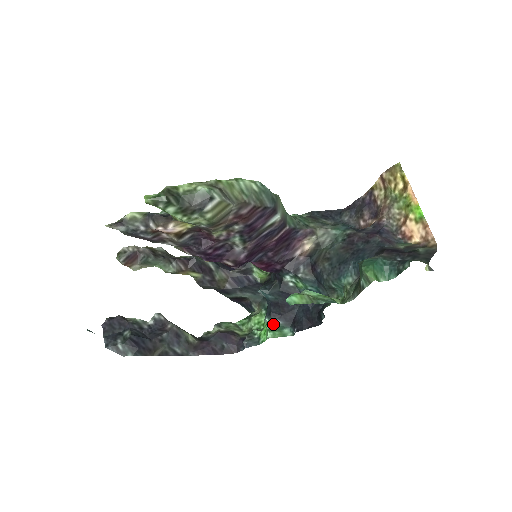
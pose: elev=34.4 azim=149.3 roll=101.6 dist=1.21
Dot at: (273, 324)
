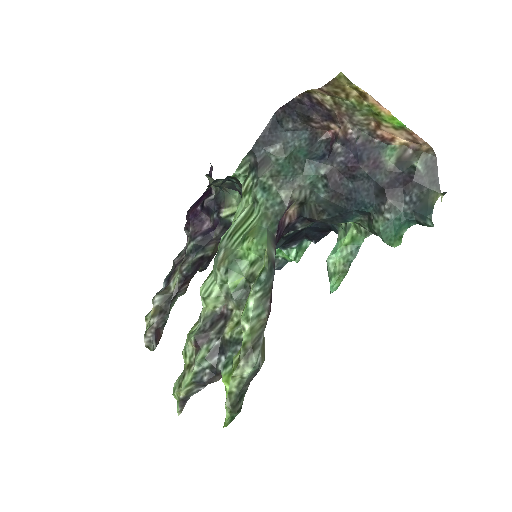
Dot at: (292, 251)
